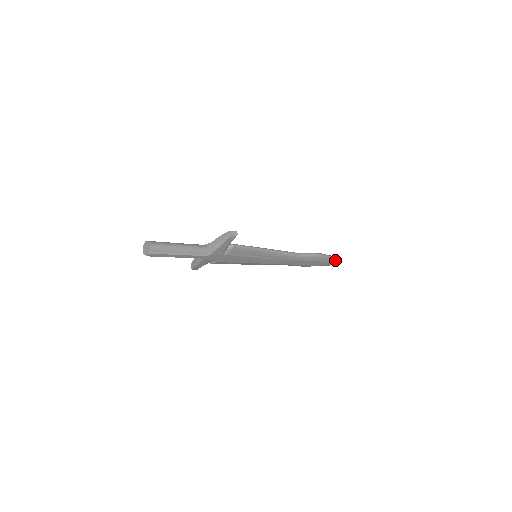
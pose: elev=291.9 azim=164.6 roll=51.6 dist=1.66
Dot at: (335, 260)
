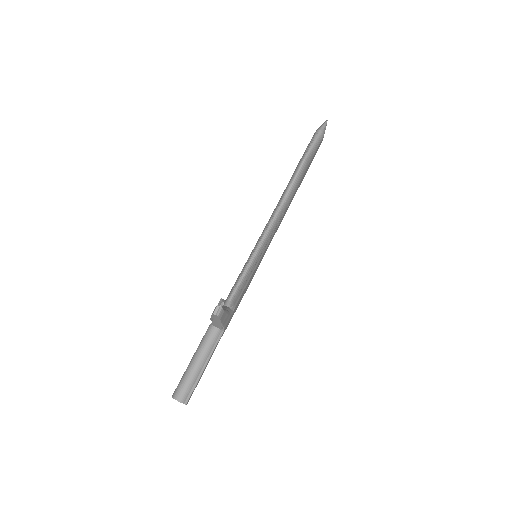
Dot at: (321, 135)
